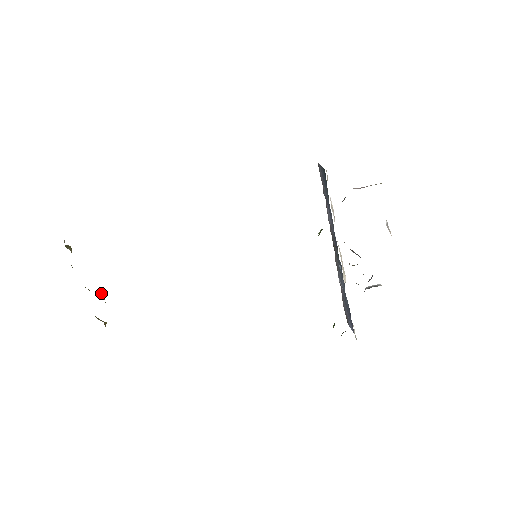
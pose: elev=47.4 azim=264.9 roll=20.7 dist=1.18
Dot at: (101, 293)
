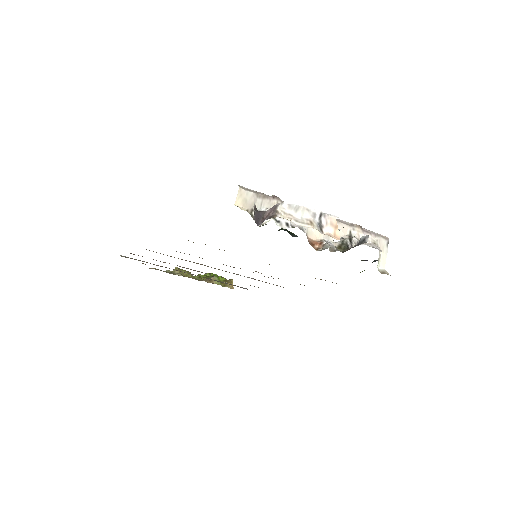
Dot at: (212, 278)
